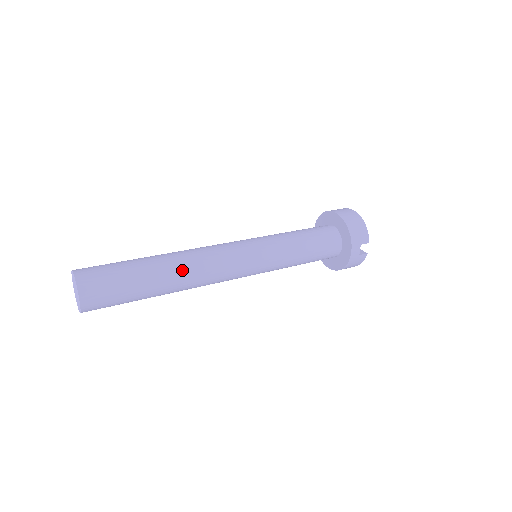
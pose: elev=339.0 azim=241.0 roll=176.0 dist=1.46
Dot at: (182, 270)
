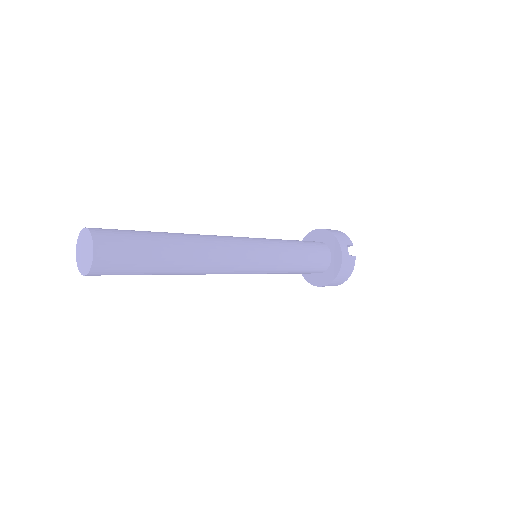
Dot at: (192, 239)
